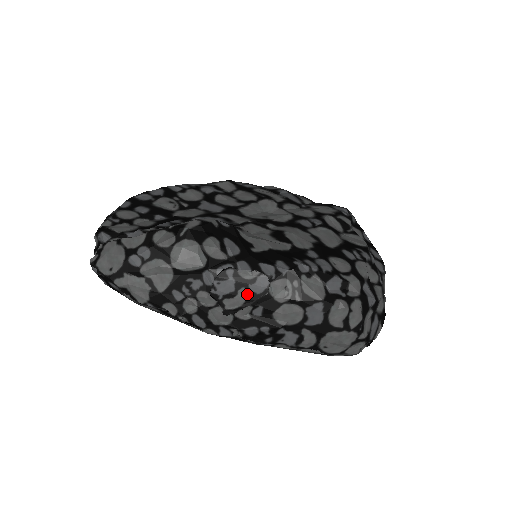
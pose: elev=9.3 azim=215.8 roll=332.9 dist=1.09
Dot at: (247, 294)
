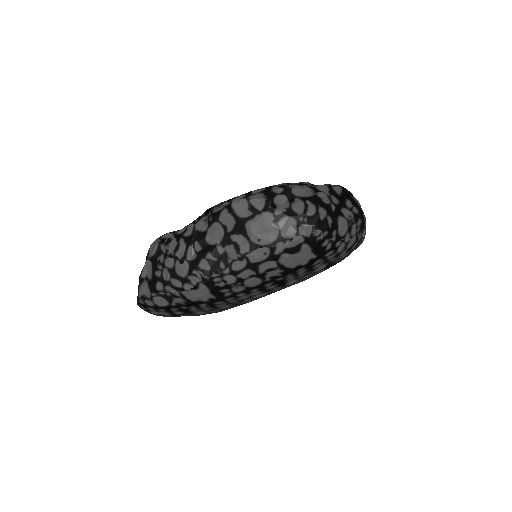
Dot at: (185, 240)
